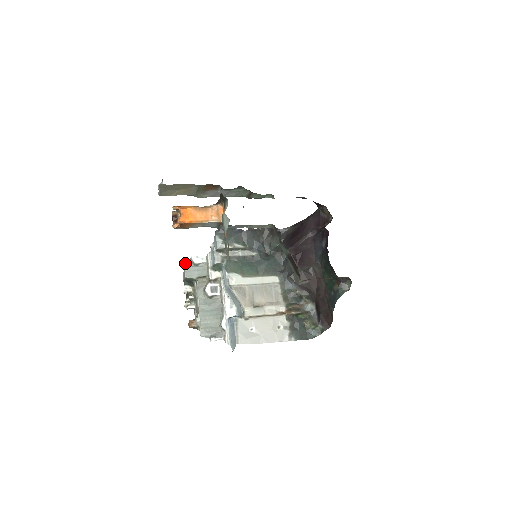
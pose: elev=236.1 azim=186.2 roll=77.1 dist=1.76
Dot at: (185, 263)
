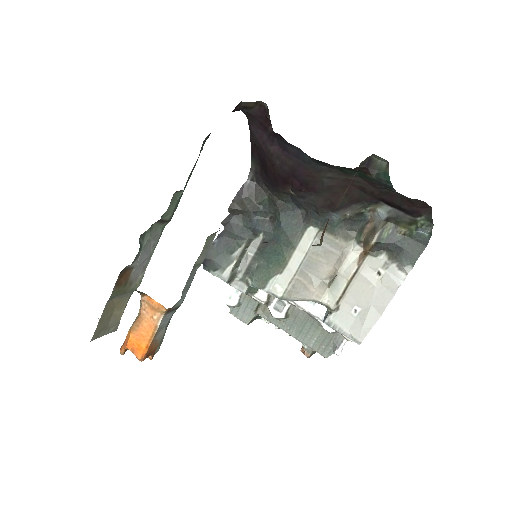
Dot at: (230, 313)
